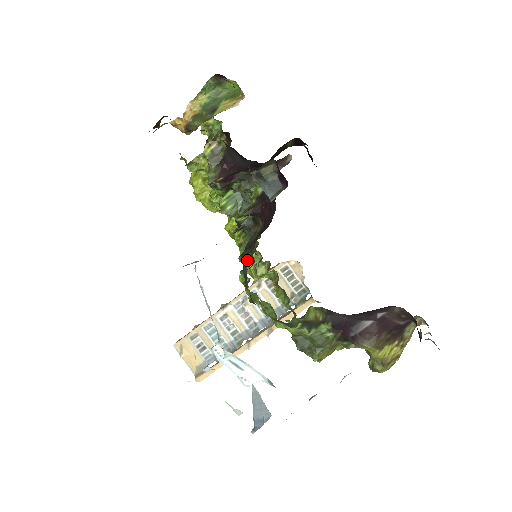
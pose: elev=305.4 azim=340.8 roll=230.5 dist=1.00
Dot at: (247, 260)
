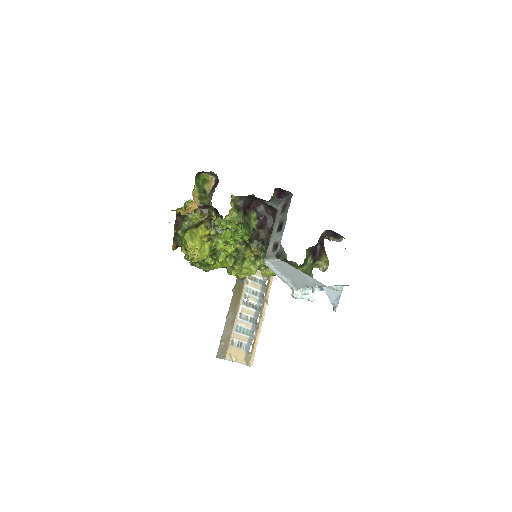
Dot at: (248, 265)
